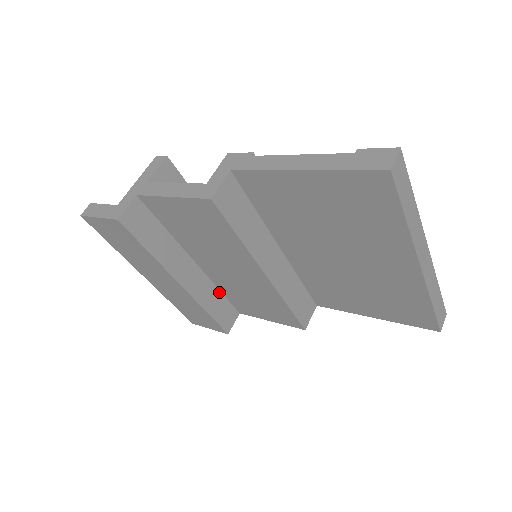
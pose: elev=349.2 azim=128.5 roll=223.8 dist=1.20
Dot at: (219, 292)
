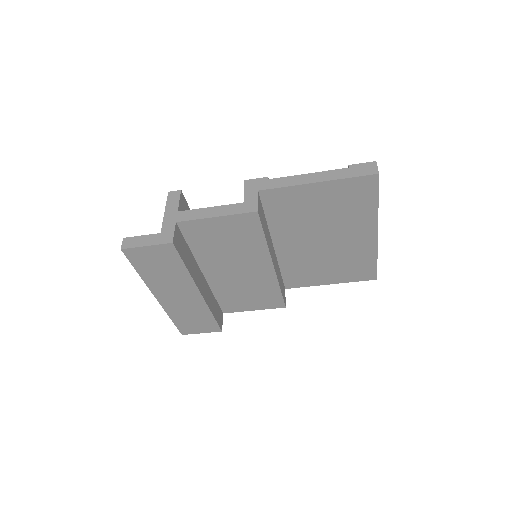
Dot at: (214, 297)
